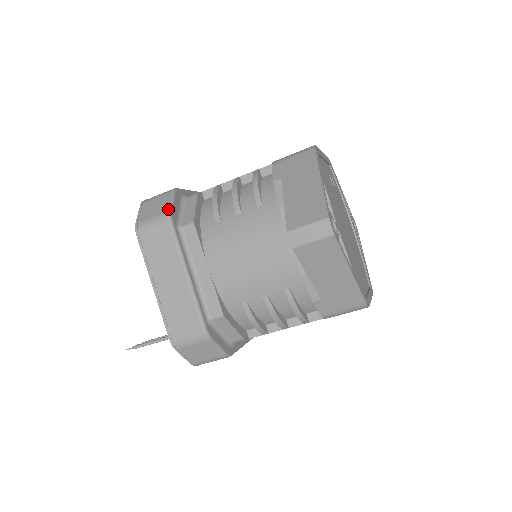
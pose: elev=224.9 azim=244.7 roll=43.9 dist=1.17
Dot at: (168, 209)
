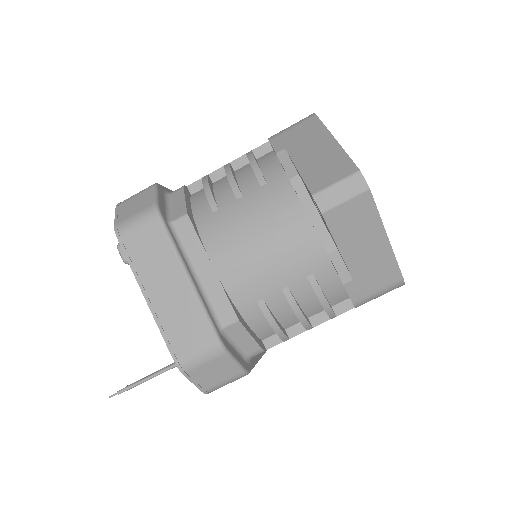
Dot at: (154, 202)
